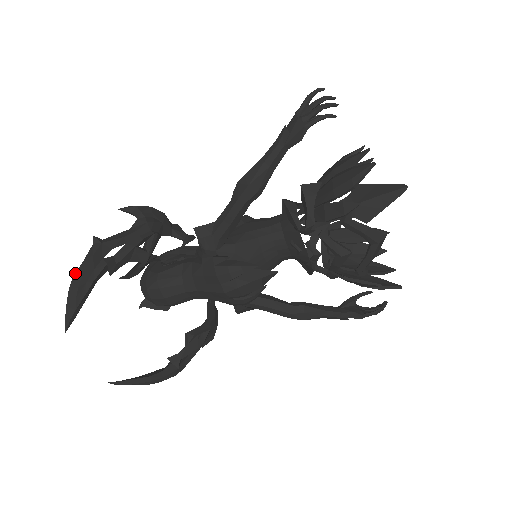
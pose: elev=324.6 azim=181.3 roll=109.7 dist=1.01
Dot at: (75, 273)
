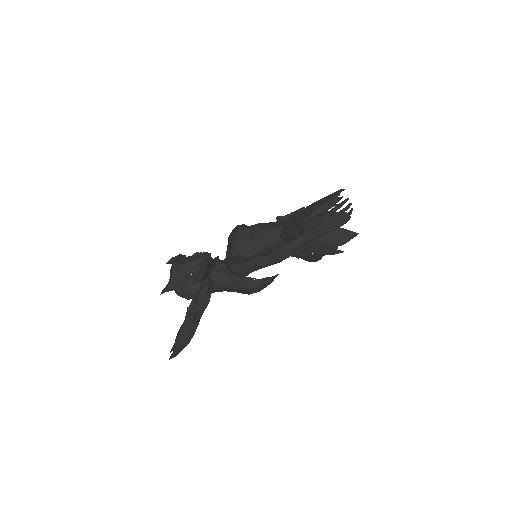
Dot at: (179, 338)
